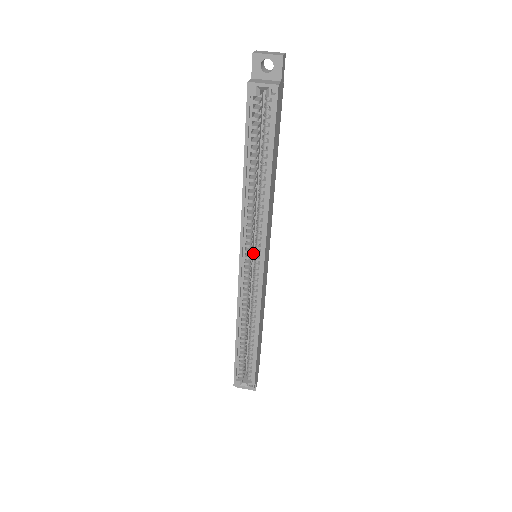
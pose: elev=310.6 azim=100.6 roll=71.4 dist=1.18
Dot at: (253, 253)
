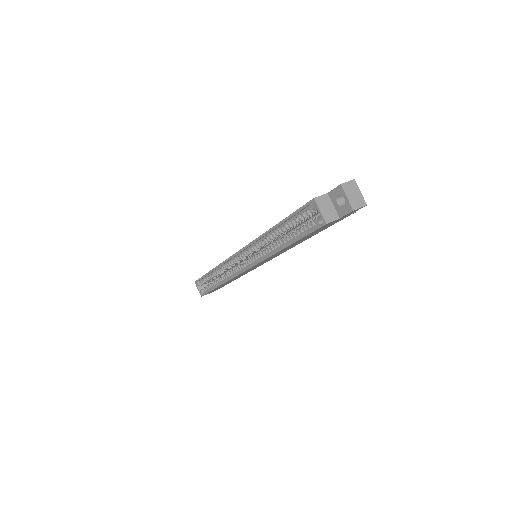
Dot at: (257, 252)
